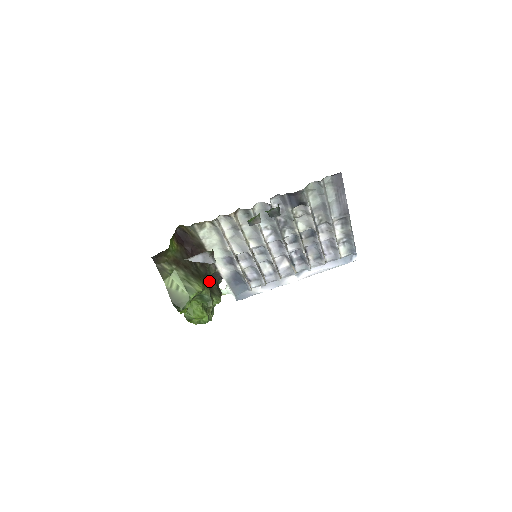
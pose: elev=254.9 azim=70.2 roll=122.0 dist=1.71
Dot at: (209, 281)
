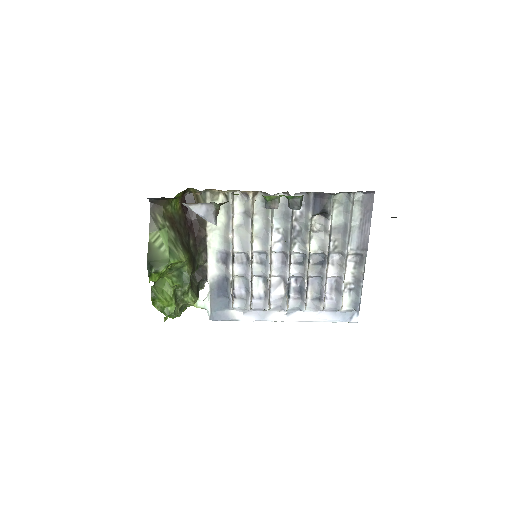
Dot at: (195, 265)
